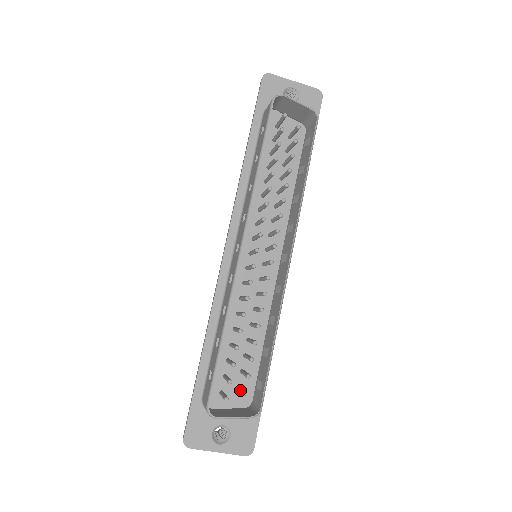
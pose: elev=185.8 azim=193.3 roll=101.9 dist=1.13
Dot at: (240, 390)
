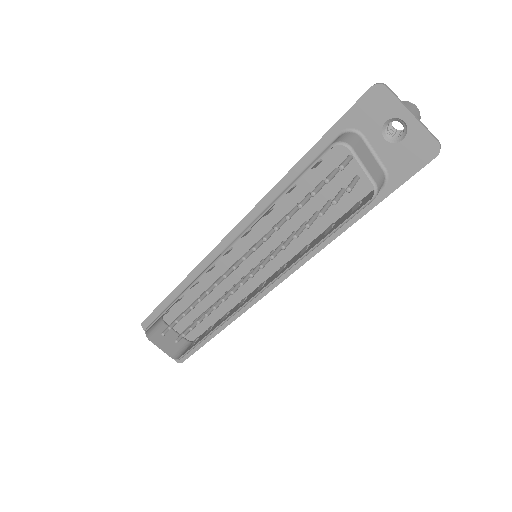
Dot at: (180, 334)
